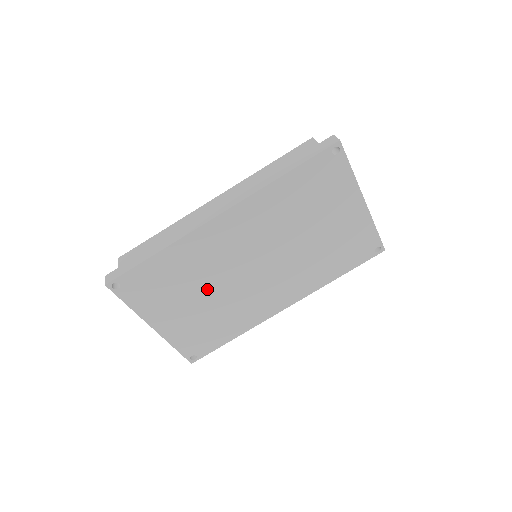
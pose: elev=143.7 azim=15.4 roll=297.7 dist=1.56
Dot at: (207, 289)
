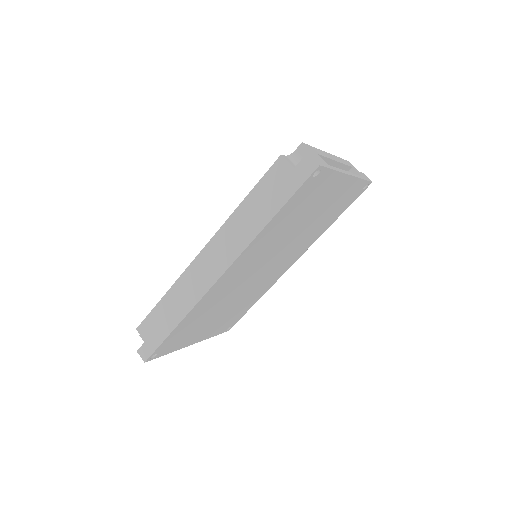
Dot at: (226, 305)
